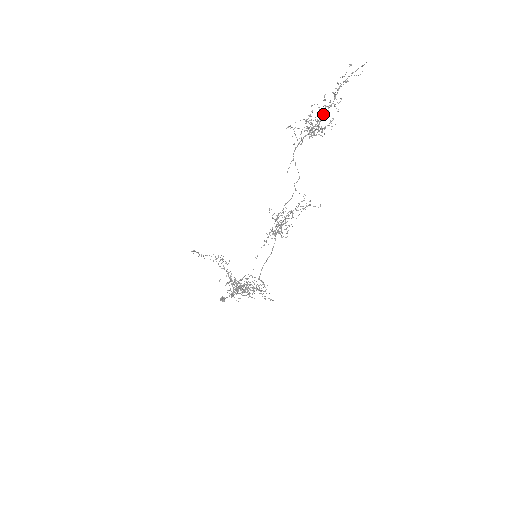
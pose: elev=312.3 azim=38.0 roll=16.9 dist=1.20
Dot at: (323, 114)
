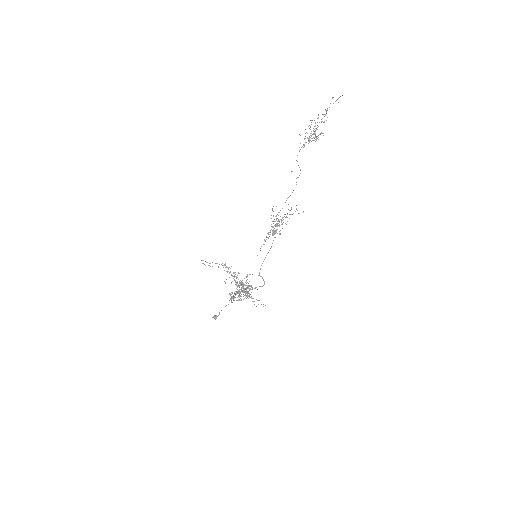
Dot at: (318, 126)
